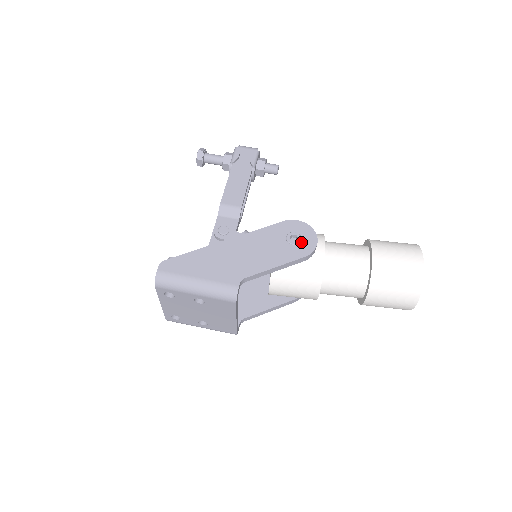
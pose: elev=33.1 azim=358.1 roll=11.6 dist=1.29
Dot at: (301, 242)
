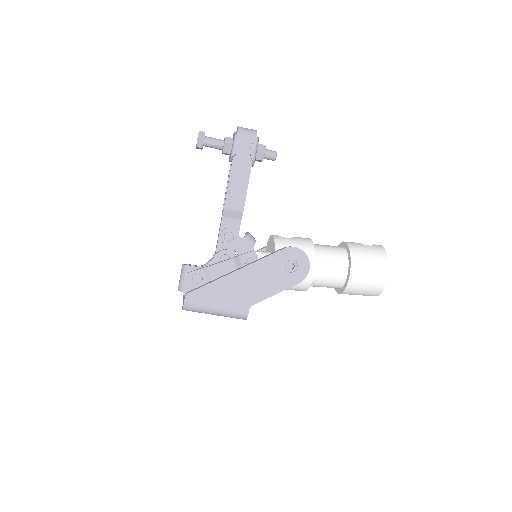
Dot at: (297, 269)
